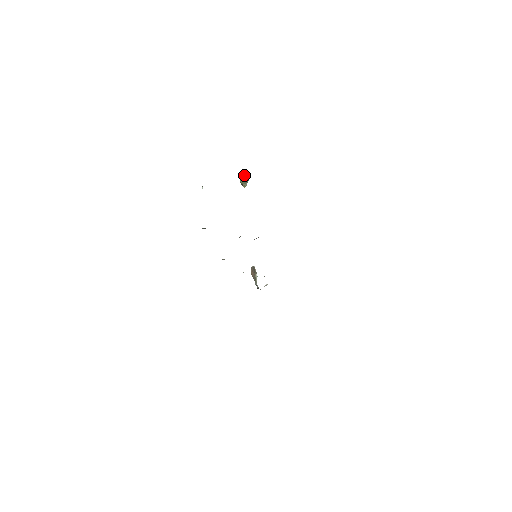
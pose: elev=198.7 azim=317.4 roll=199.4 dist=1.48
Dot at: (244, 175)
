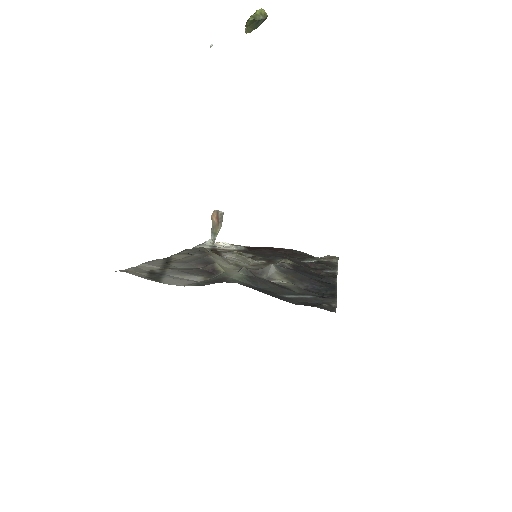
Dot at: (258, 13)
